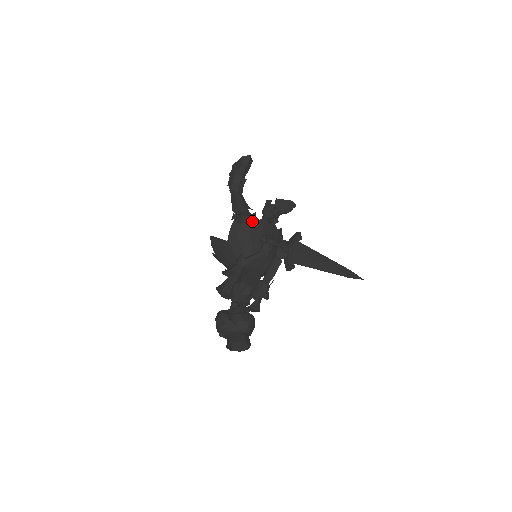
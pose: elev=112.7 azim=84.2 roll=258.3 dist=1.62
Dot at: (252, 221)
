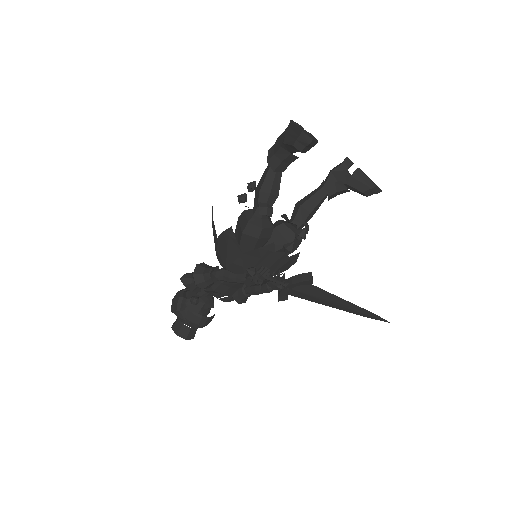
Dot at: (258, 235)
